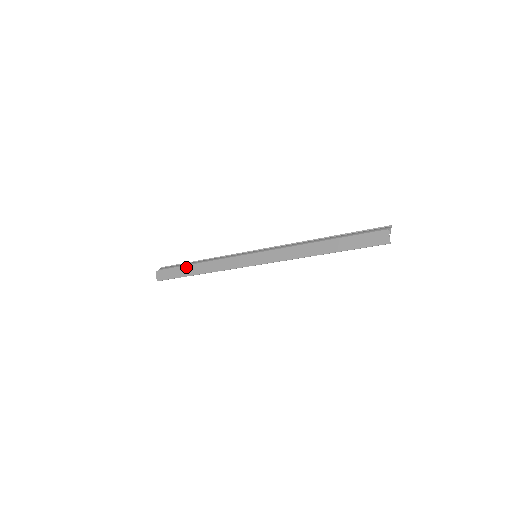
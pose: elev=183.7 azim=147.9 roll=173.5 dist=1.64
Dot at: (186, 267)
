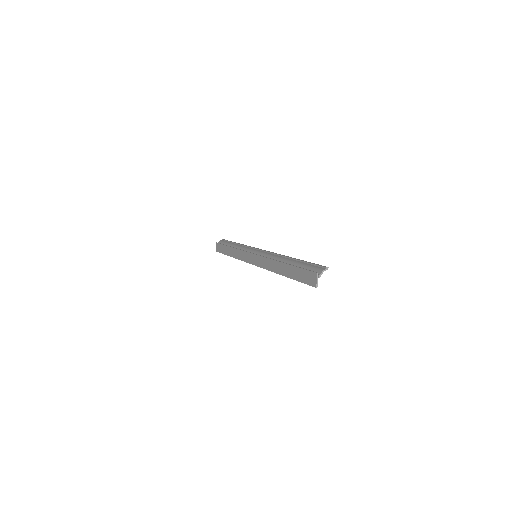
Dot at: (226, 247)
